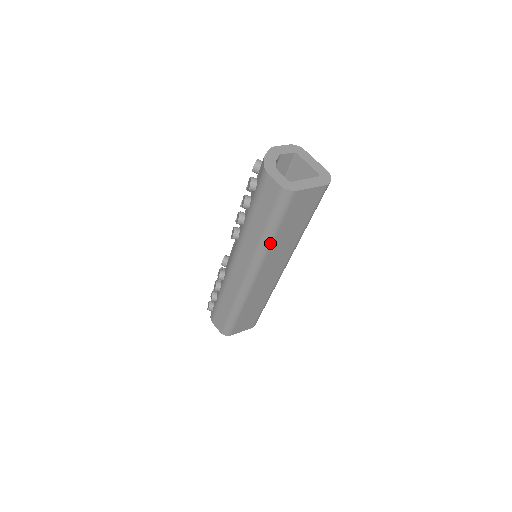
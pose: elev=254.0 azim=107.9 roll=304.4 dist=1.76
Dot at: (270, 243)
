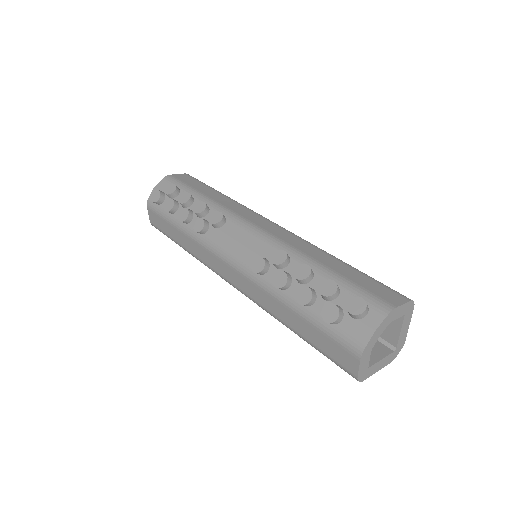
Dot at: occluded
